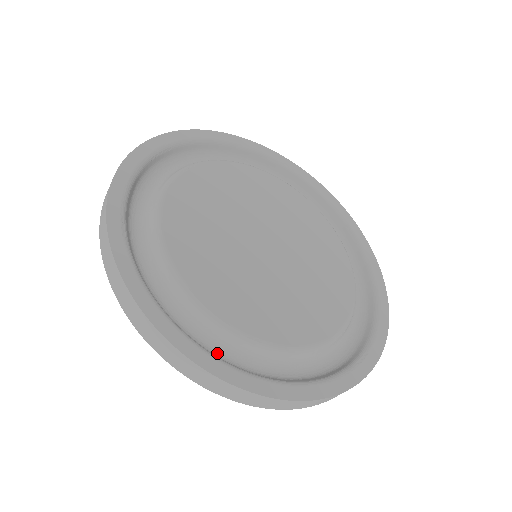
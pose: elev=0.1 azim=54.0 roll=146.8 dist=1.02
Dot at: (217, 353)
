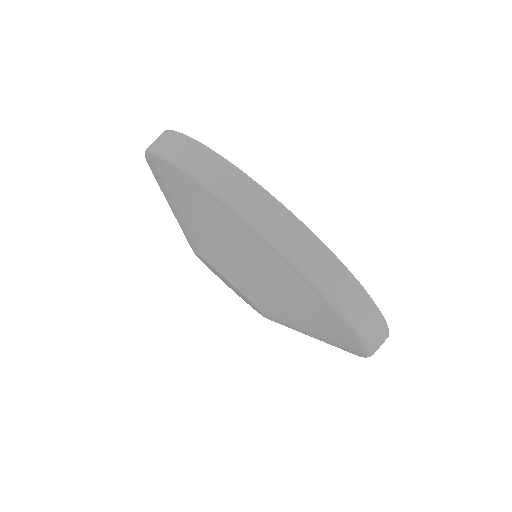
Dot at: occluded
